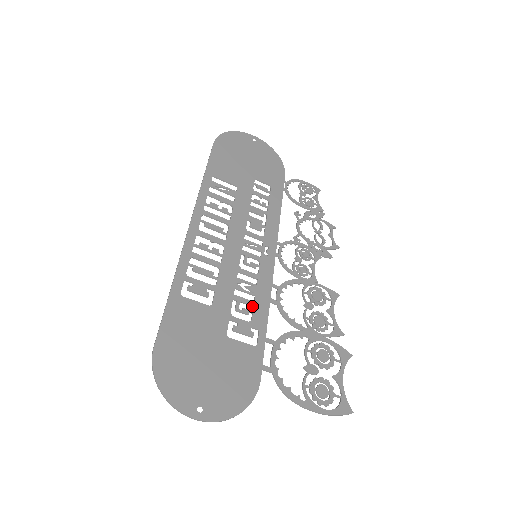
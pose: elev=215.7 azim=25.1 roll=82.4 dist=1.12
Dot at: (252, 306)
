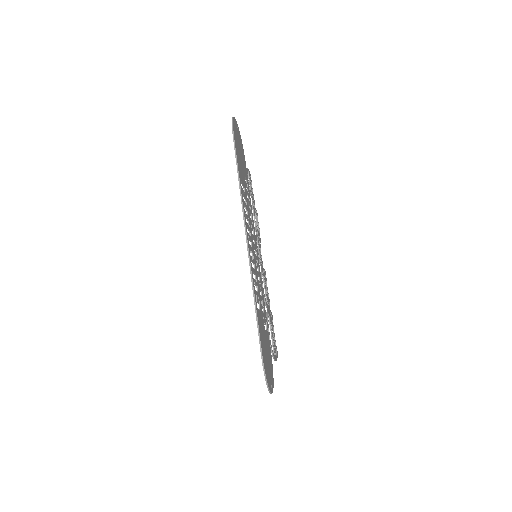
Dot at: (263, 301)
